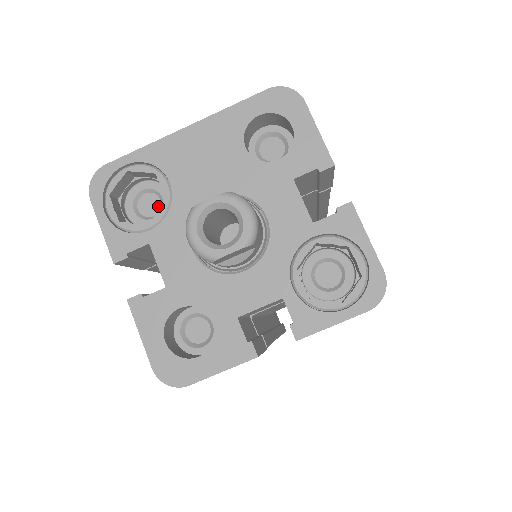
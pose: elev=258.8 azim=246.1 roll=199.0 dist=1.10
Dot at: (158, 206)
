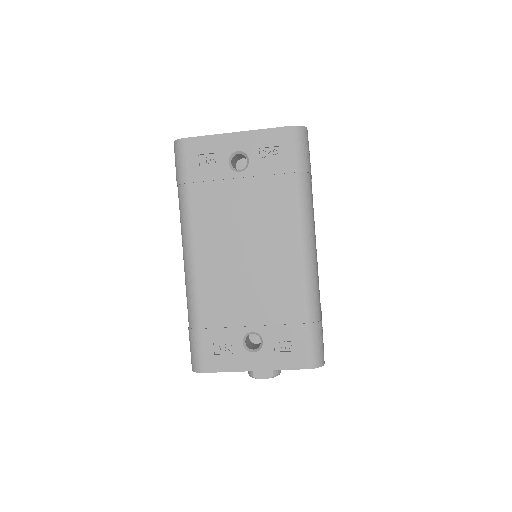
Dot at: occluded
